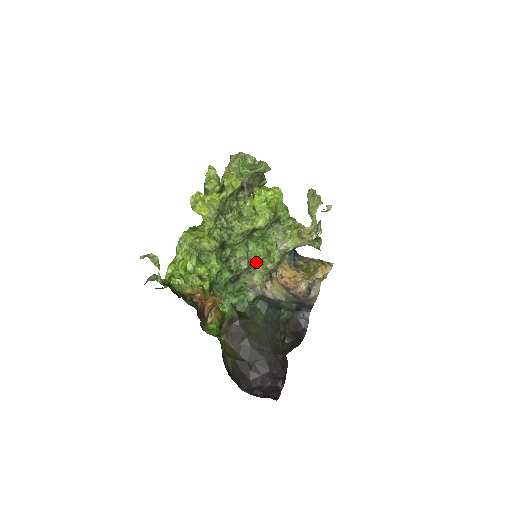
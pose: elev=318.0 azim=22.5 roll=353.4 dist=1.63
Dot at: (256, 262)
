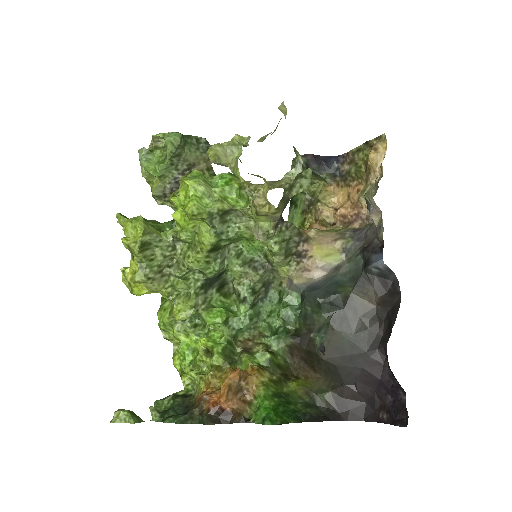
Dot at: (265, 258)
